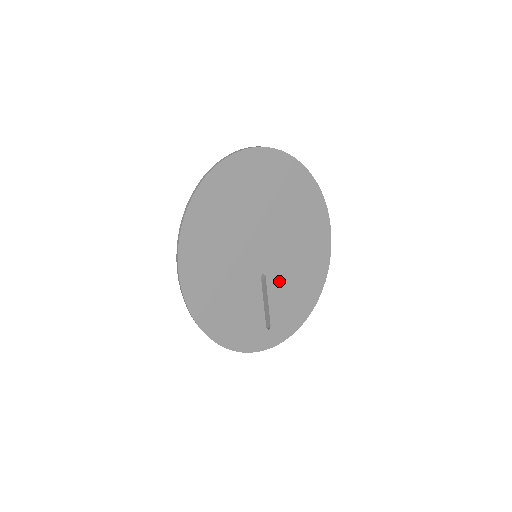
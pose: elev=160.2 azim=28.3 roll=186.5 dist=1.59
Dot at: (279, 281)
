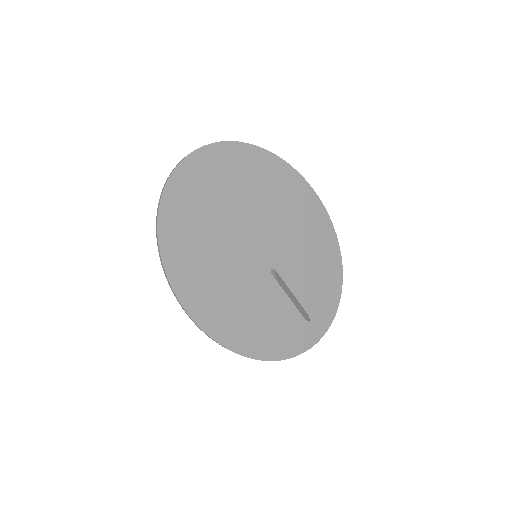
Dot at: (292, 268)
